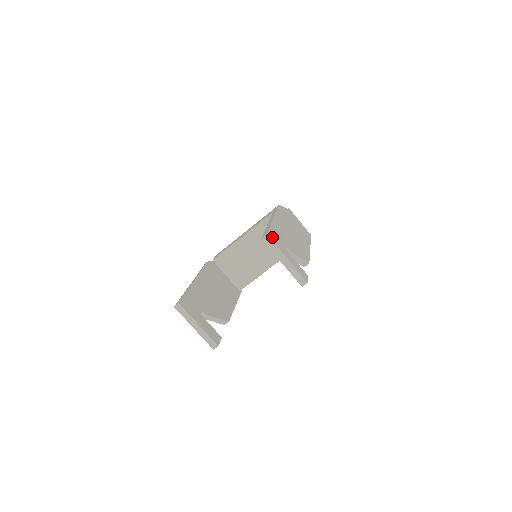
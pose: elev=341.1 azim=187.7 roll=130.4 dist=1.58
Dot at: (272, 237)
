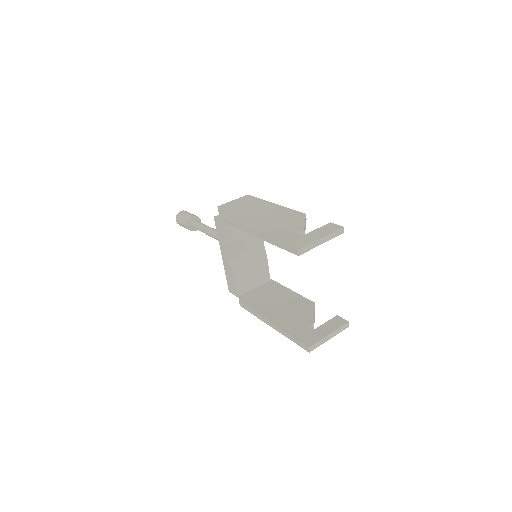
Dot at: (297, 245)
